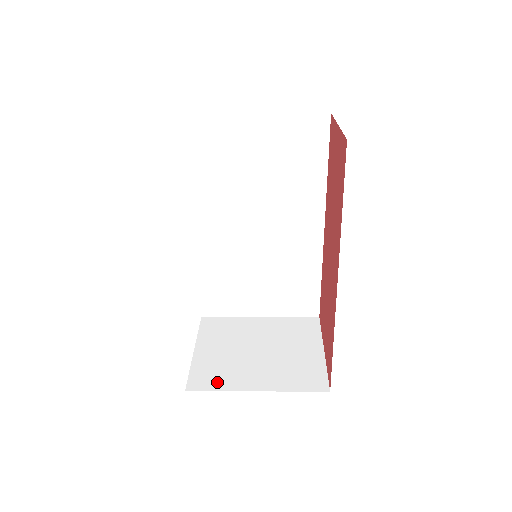
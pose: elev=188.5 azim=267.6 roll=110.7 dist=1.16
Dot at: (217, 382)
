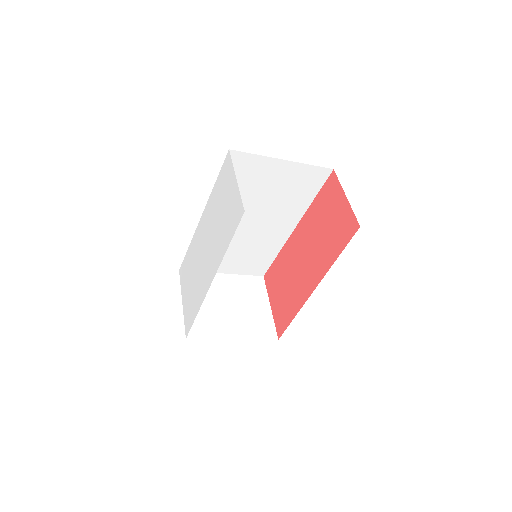
Dot at: (206, 332)
